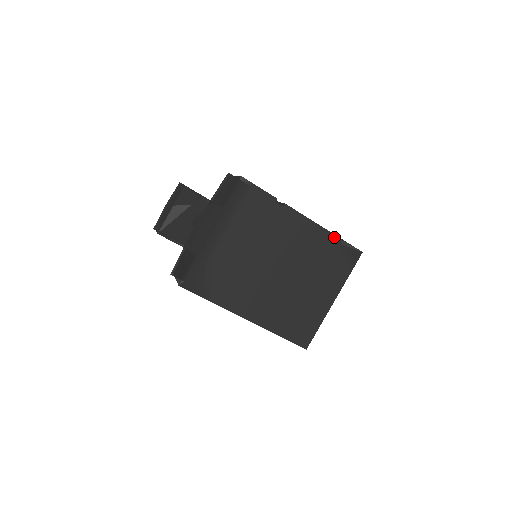
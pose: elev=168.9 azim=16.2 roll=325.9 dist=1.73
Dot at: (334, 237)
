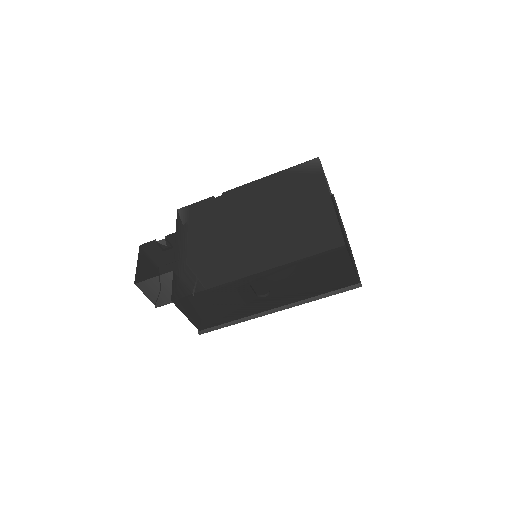
Dot at: (282, 172)
